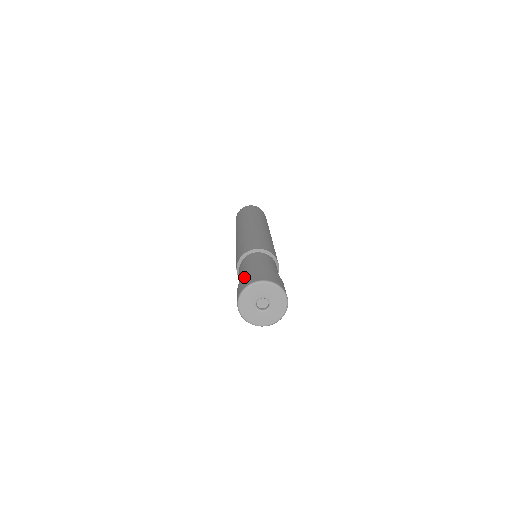
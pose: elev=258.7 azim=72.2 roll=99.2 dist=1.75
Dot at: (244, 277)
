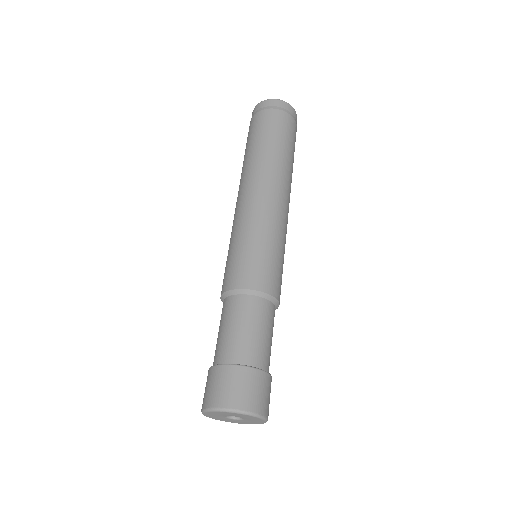
Dot at: occluded
